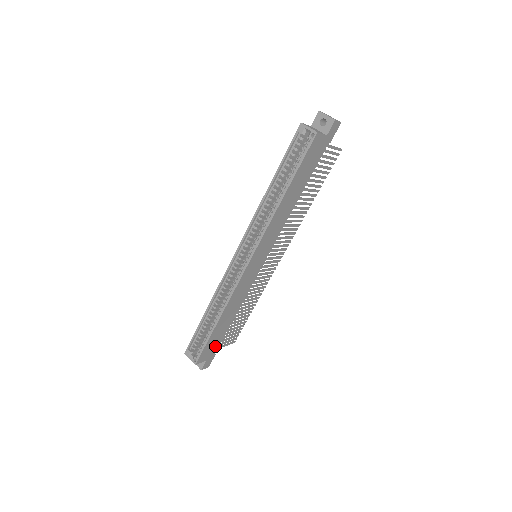
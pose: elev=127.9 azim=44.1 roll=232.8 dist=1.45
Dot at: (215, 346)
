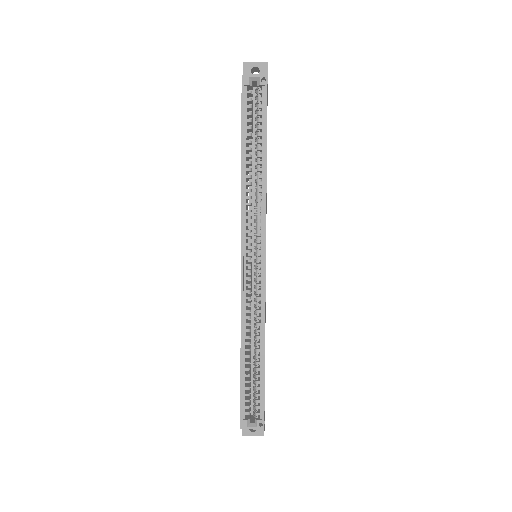
Dot at: occluded
